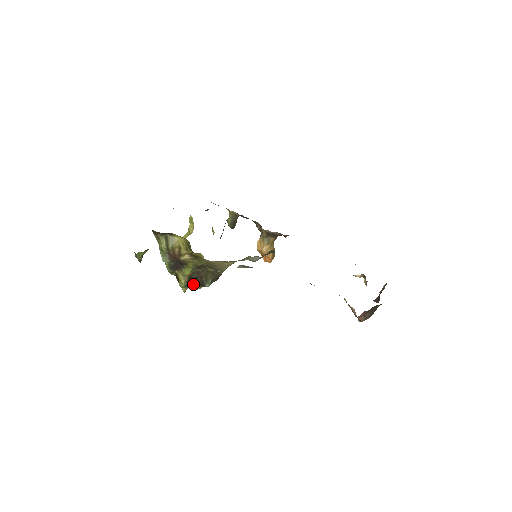
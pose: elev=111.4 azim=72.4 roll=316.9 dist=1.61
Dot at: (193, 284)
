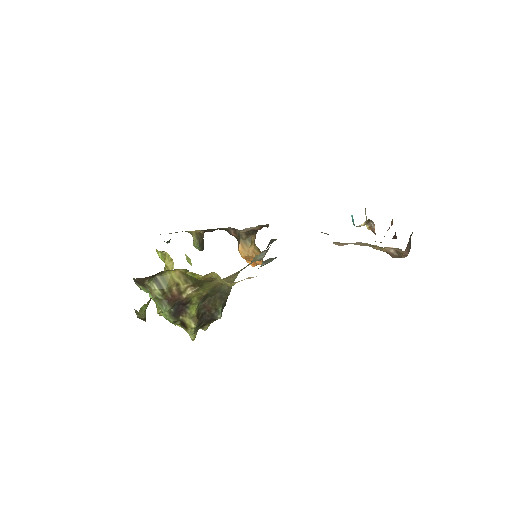
Dot at: (201, 325)
